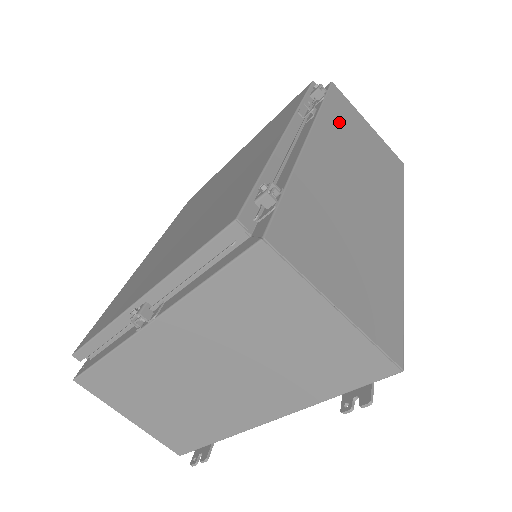
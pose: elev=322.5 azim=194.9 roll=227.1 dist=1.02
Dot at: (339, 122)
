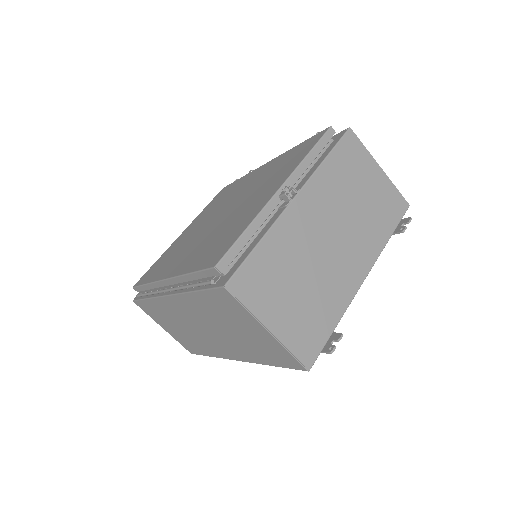
Dot at: occluded
